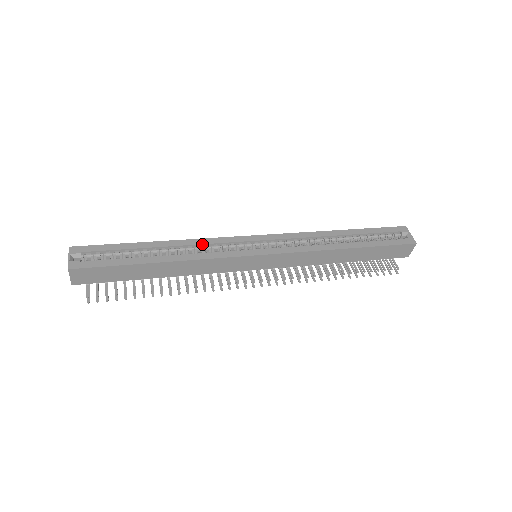
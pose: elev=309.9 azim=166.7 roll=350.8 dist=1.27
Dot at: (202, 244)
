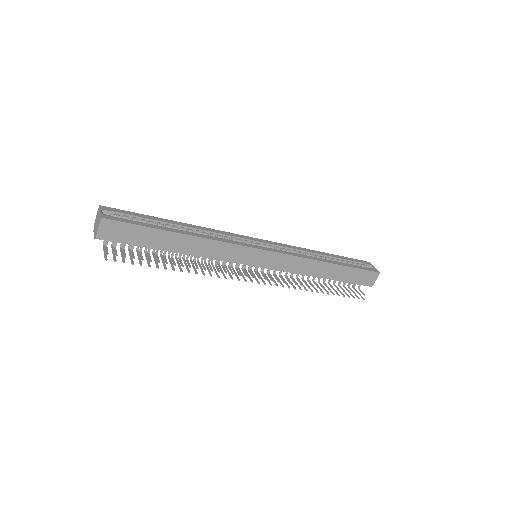
Dot at: (215, 232)
